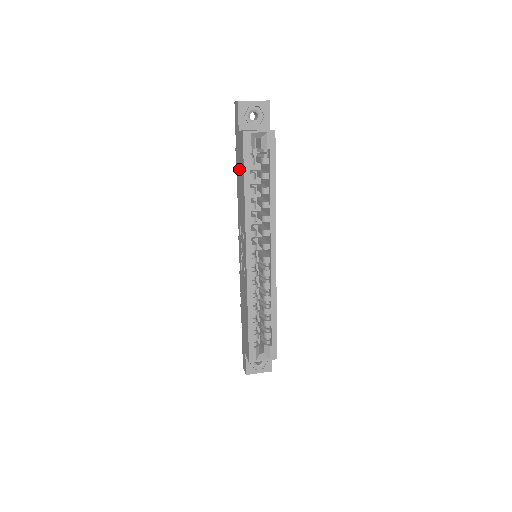
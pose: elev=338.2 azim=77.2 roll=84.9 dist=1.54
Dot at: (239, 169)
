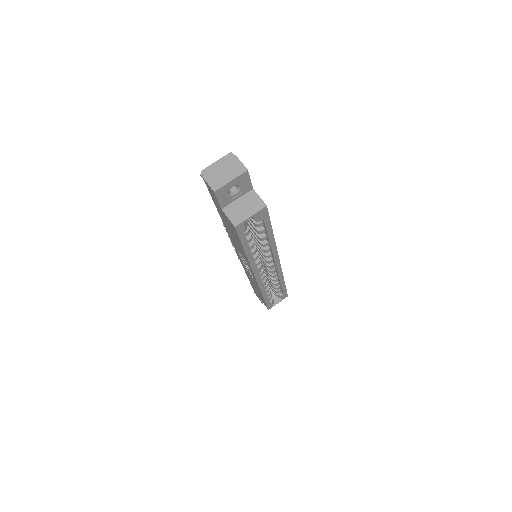
Dot at: occluded
